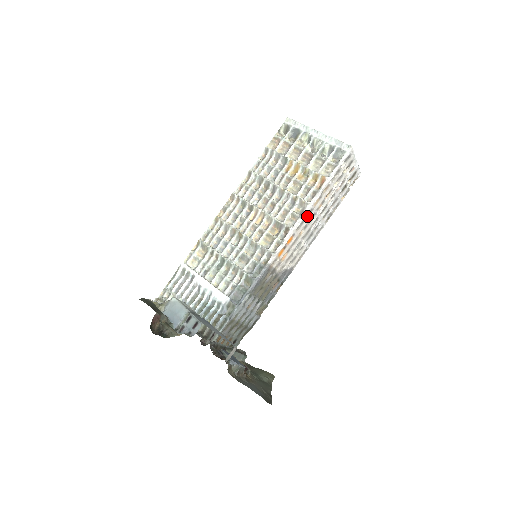
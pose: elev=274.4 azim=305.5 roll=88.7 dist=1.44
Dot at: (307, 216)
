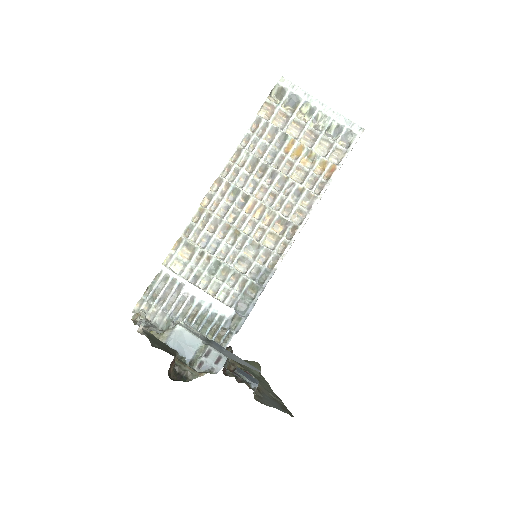
Dot at: occluded
